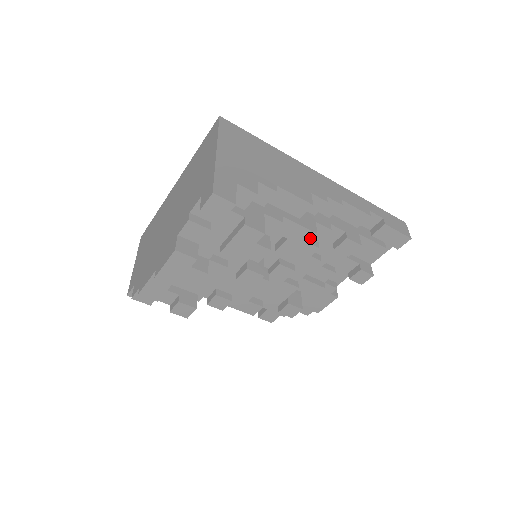
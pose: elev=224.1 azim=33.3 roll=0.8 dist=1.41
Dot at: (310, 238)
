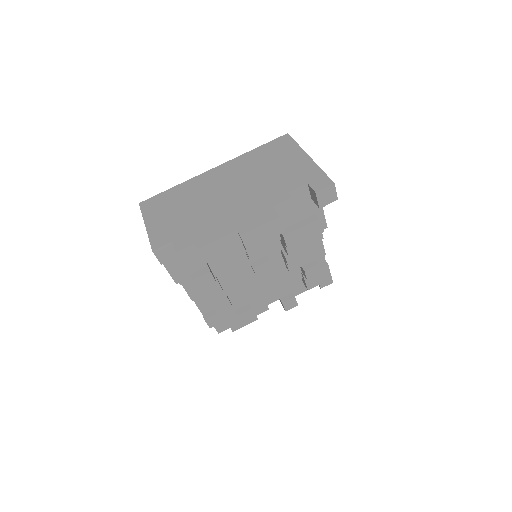
Dot at: (312, 253)
